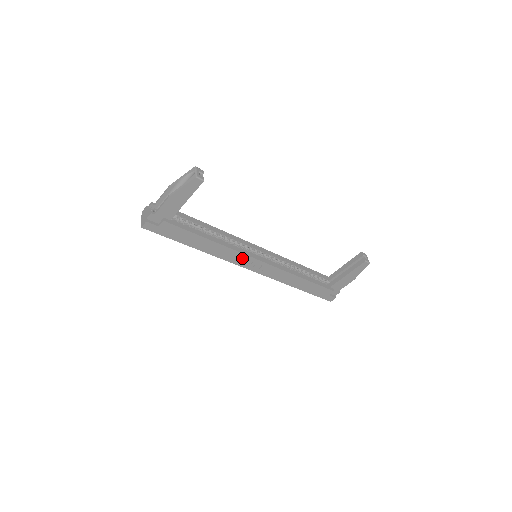
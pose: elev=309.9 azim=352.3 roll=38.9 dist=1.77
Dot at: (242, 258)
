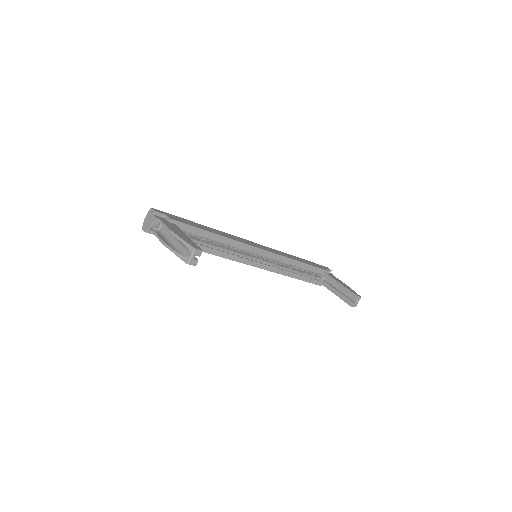
Dot at: occluded
